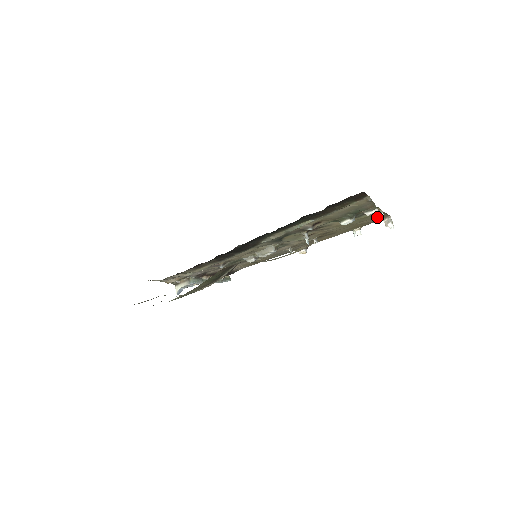
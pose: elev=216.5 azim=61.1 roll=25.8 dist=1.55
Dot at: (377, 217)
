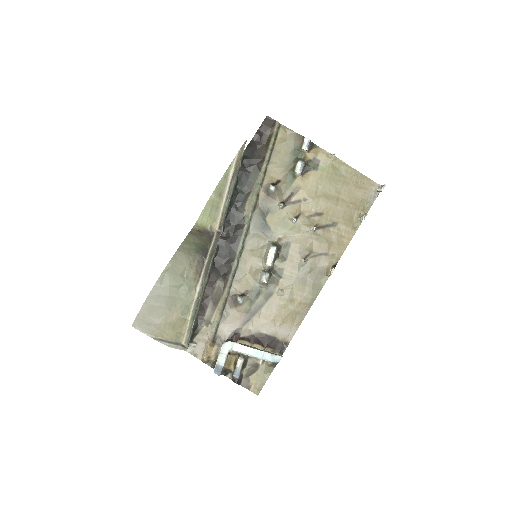
Dot at: (355, 182)
